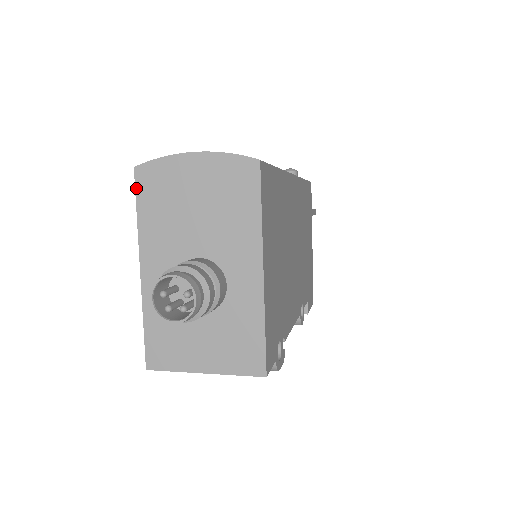
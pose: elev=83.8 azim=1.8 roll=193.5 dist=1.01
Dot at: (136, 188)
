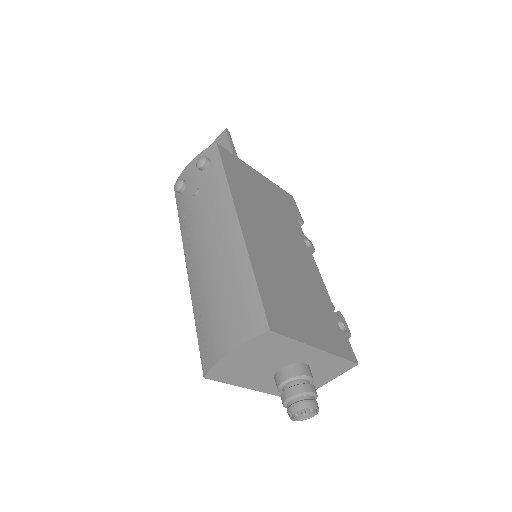
Dot at: (215, 380)
